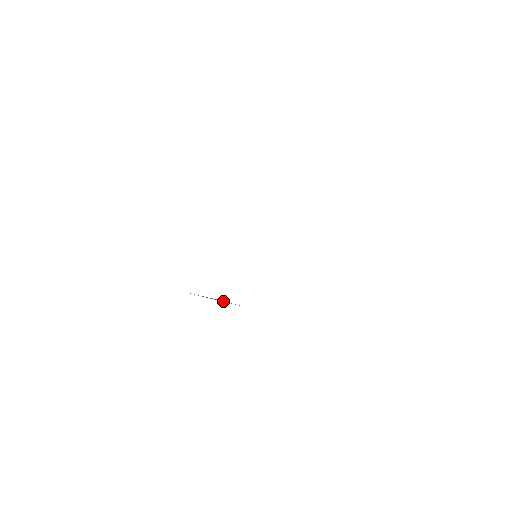
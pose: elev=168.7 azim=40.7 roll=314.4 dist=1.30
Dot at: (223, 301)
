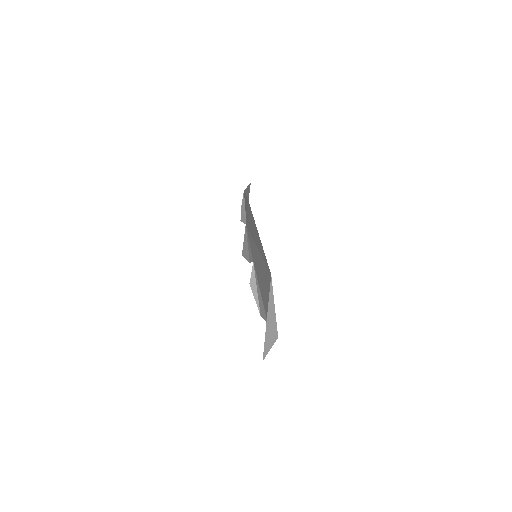
Dot at: (254, 283)
